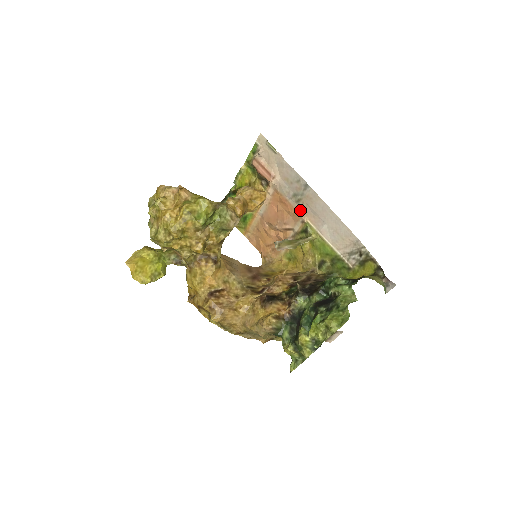
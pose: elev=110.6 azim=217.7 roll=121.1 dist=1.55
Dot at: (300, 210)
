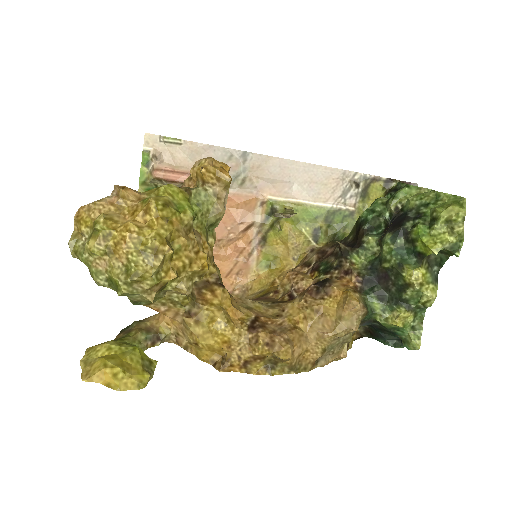
Dot at: (251, 192)
